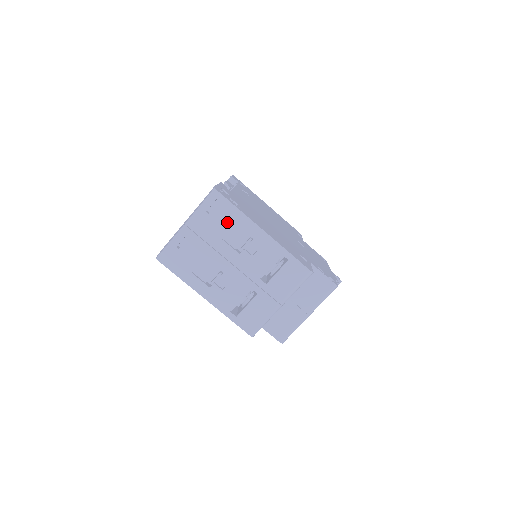
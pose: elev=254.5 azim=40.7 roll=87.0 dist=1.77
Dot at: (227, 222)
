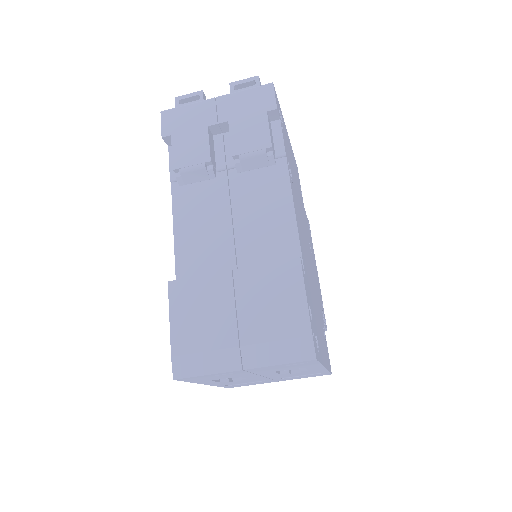
Dot at: (296, 368)
